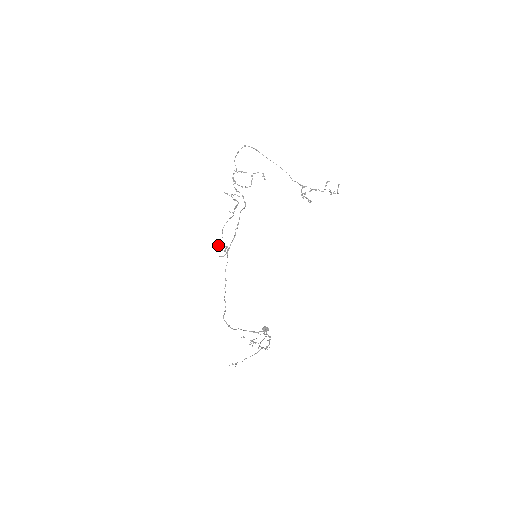
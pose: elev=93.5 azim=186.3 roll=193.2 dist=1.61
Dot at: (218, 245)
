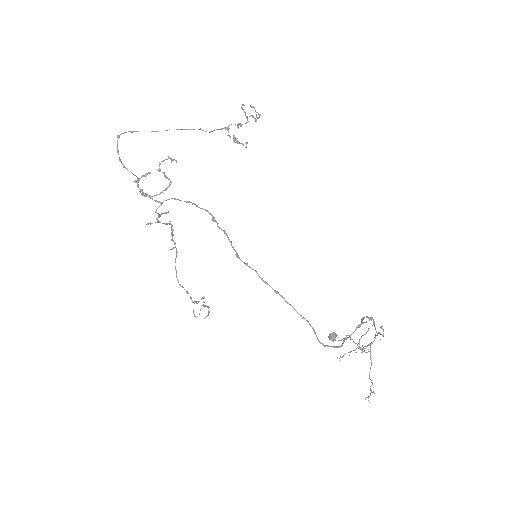
Dot at: occluded
